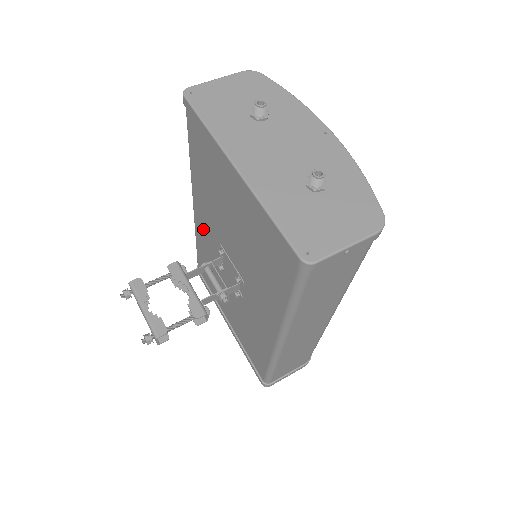
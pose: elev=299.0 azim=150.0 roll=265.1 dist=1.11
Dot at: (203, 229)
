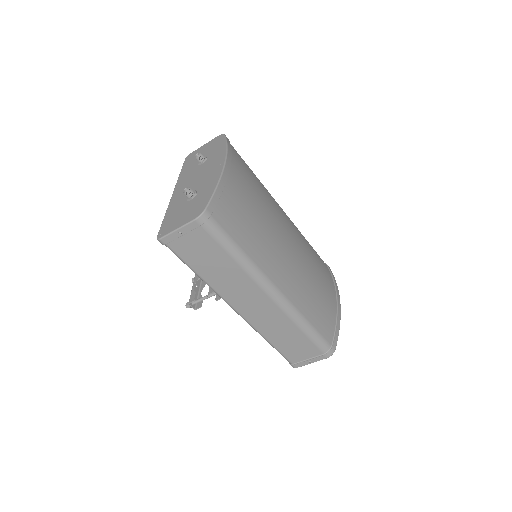
Dot at: occluded
